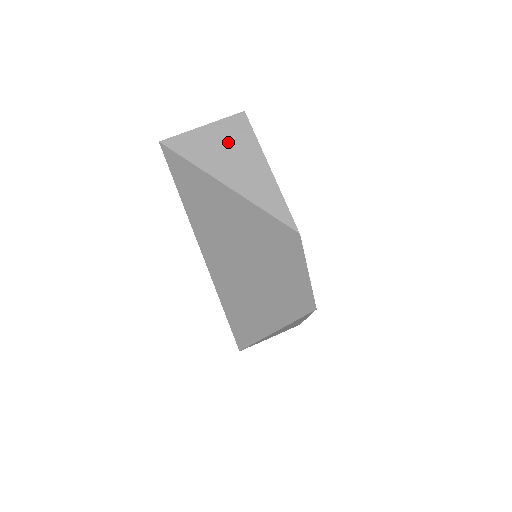
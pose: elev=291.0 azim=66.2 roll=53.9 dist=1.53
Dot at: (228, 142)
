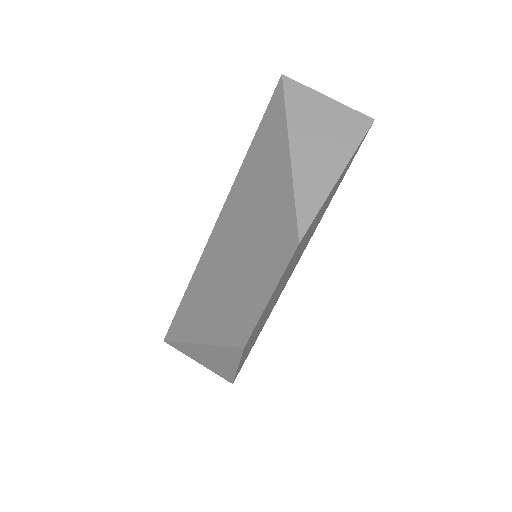
Dot at: (332, 124)
